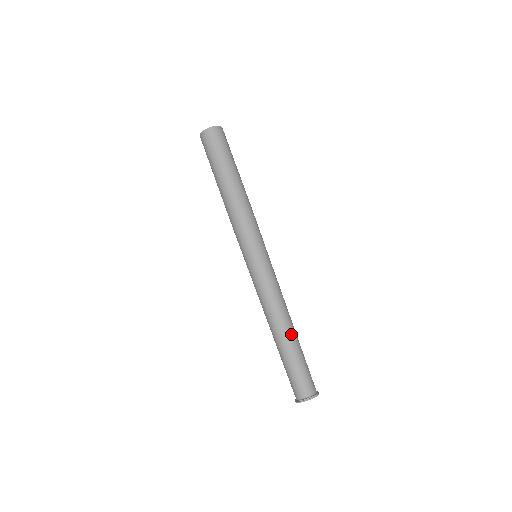
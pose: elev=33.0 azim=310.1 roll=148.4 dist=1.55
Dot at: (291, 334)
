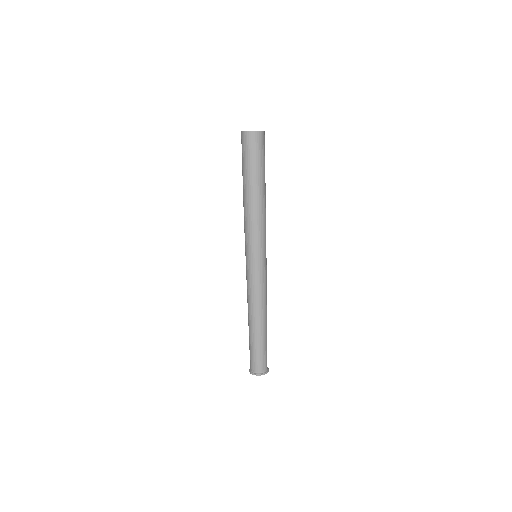
Dot at: occluded
